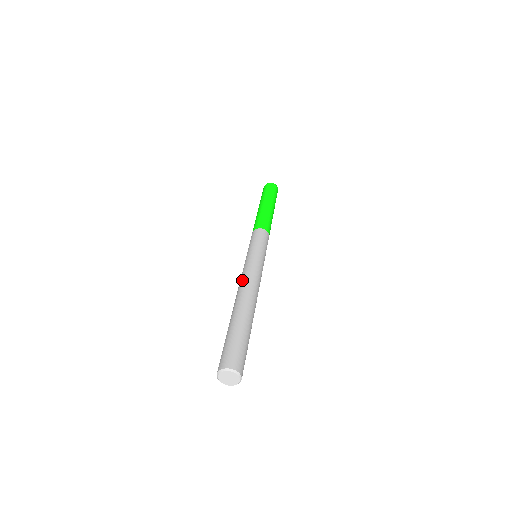
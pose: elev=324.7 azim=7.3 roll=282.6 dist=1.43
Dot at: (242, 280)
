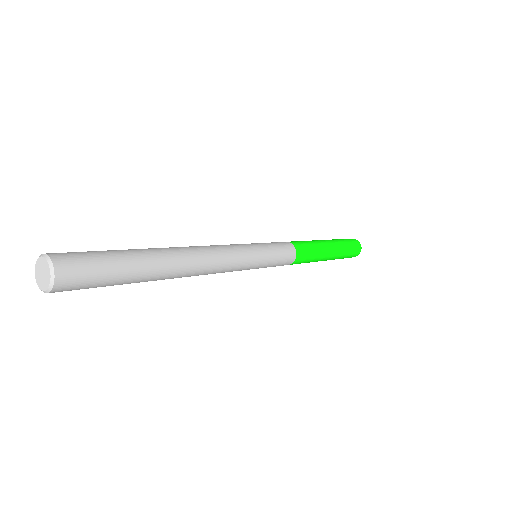
Dot at: occluded
